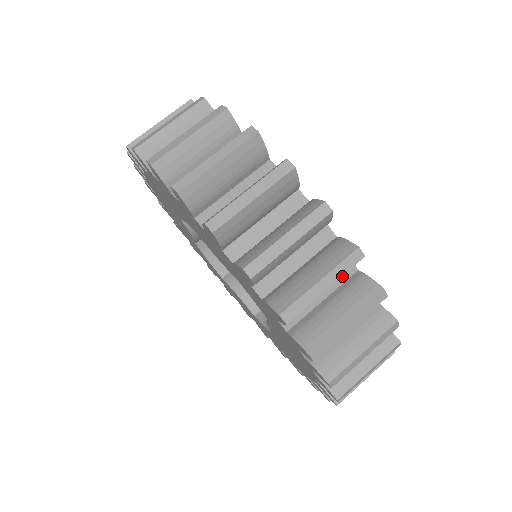
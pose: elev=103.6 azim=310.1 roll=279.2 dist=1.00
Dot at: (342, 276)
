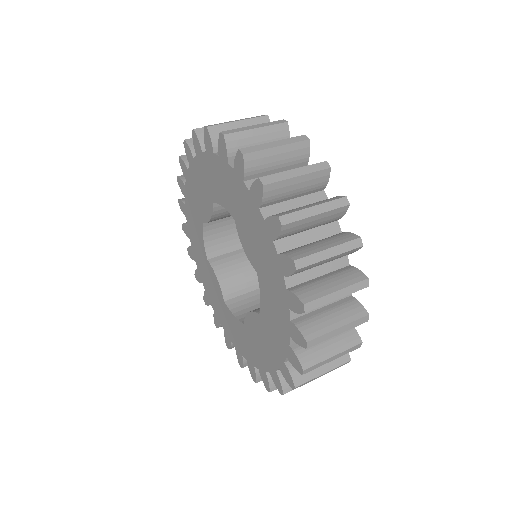
Dot at: occluded
